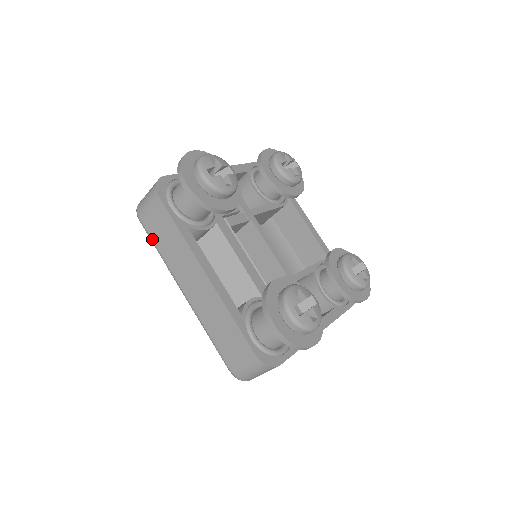
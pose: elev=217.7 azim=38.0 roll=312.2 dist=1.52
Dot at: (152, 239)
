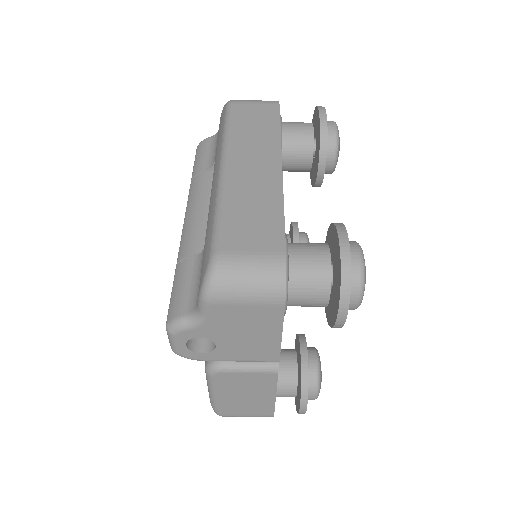
Dot at: (232, 118)
